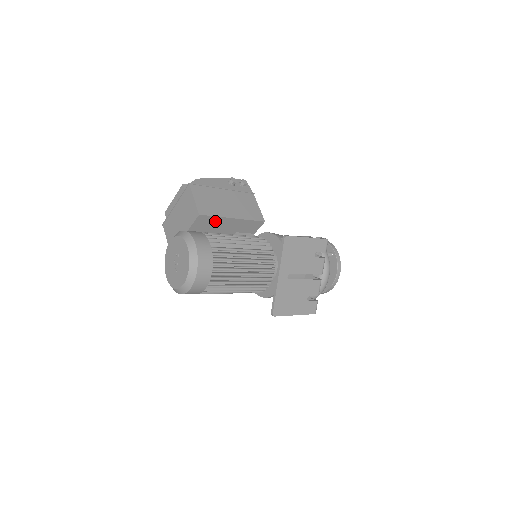
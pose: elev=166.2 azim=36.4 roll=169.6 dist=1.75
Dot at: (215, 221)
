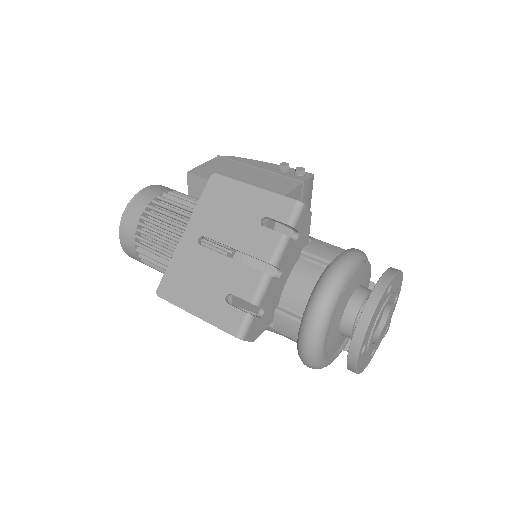
Dot at: occluded
